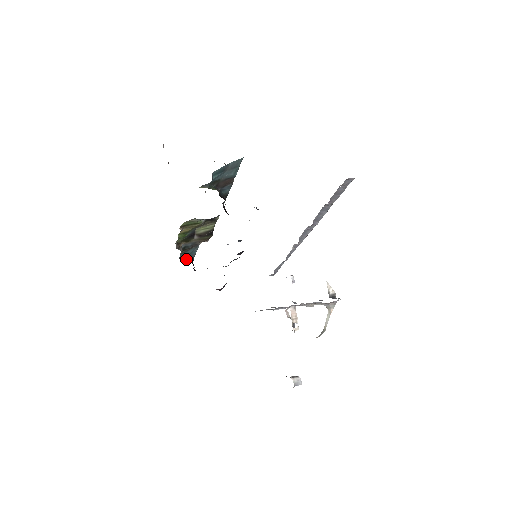
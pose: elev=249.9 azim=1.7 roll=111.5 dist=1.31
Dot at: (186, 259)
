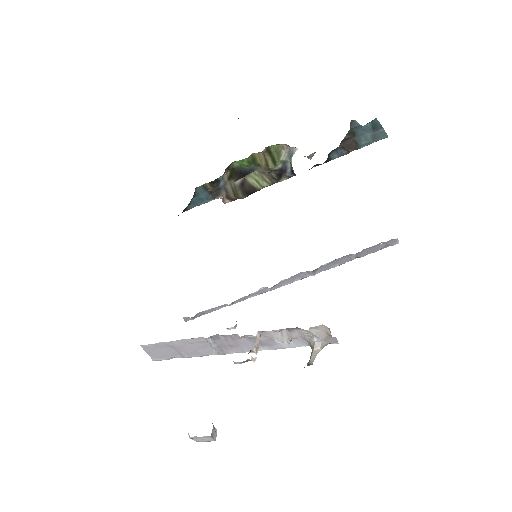
Dot at: (192, 199)
